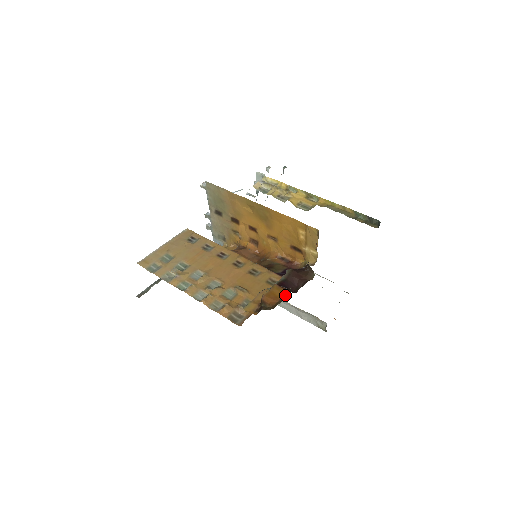
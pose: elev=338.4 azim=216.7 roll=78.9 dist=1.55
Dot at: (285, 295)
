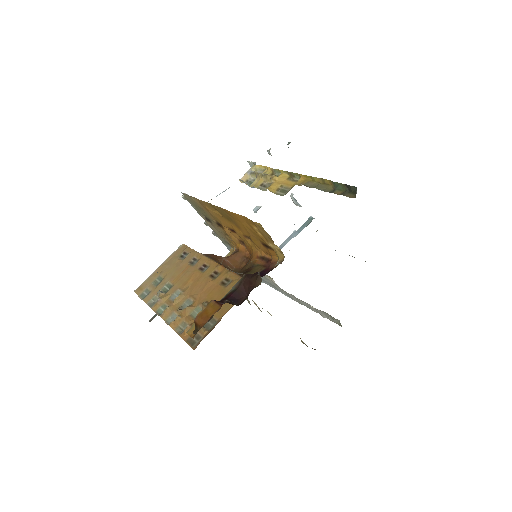
Dot at: (214, 313)
